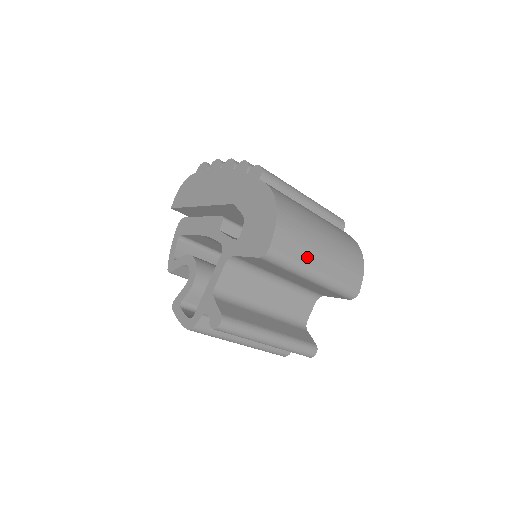
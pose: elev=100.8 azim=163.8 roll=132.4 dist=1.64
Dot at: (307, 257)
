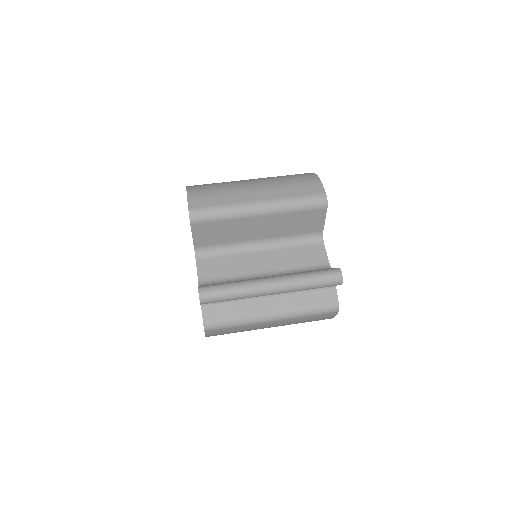
Dot at: (236, 199)
